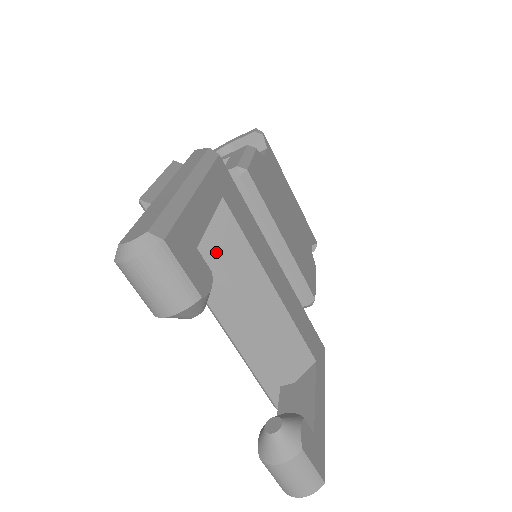
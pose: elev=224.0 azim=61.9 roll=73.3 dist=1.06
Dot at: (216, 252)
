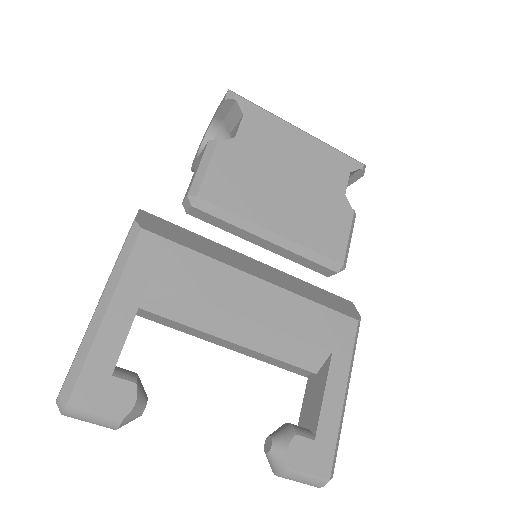
Dot at: (173, 320)
